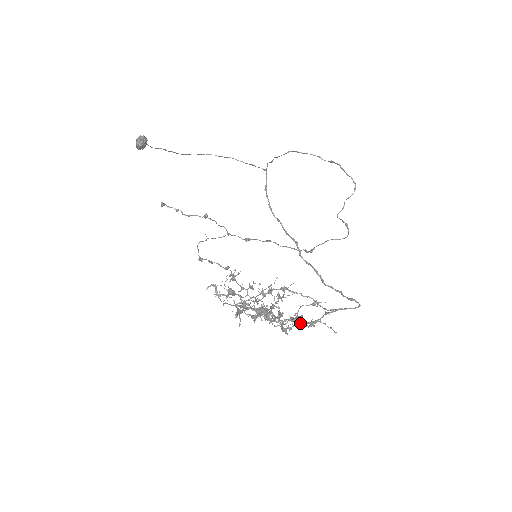
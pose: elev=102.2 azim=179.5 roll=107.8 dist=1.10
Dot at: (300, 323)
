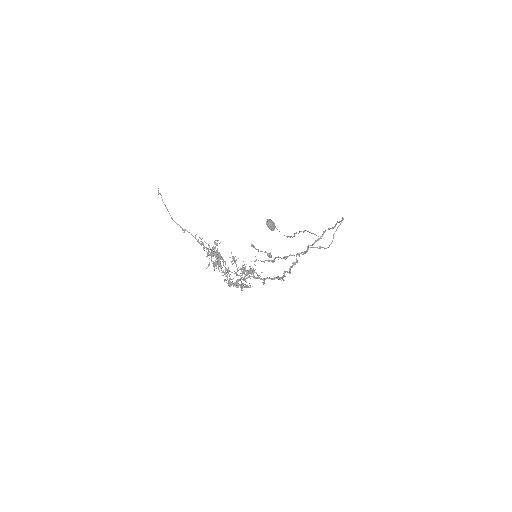
Dot at: (238, 280)
